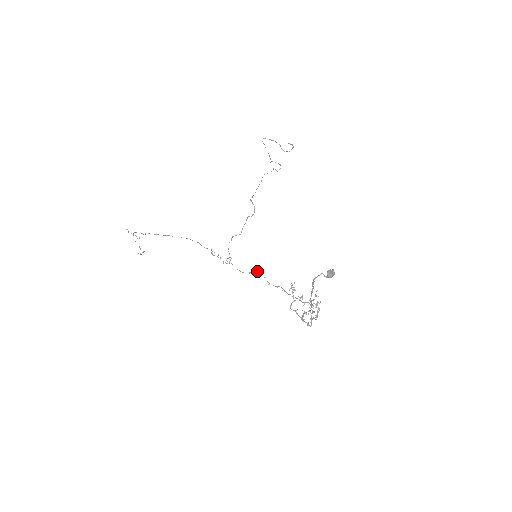
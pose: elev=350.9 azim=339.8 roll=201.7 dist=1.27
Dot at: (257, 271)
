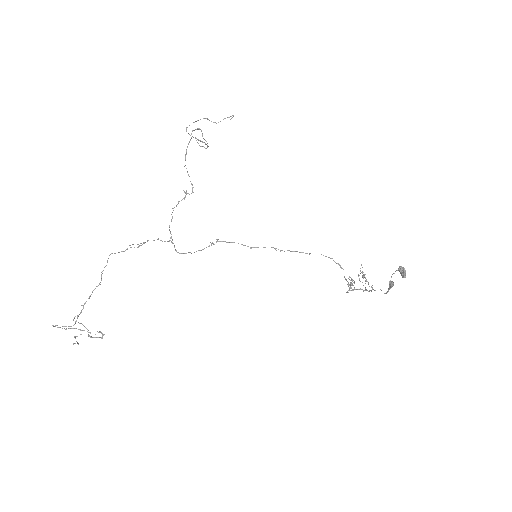
Dot at: (222, 241)
